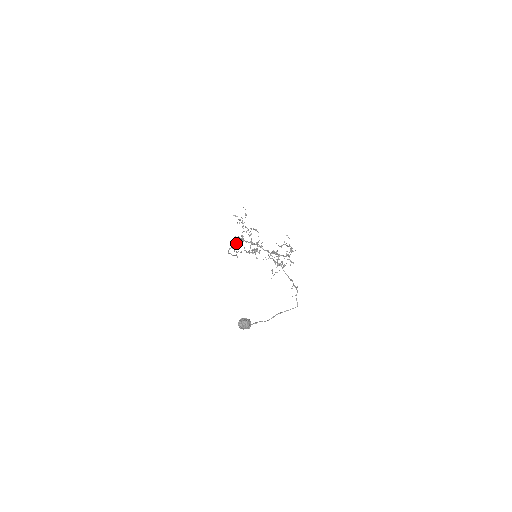
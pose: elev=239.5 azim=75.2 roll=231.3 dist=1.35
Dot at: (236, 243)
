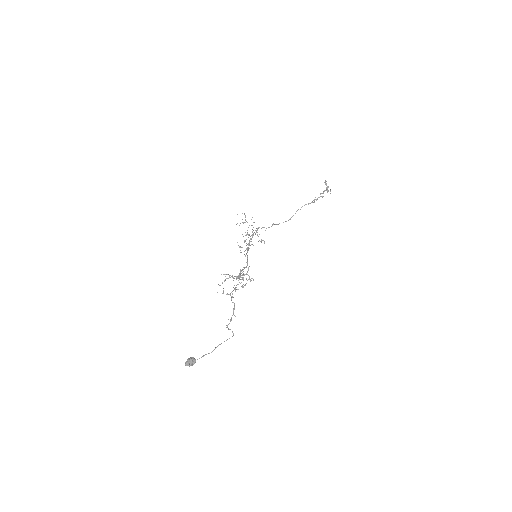
Dot at: occluded
